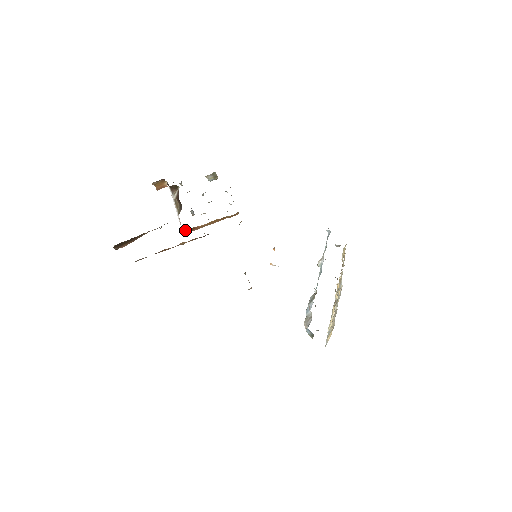
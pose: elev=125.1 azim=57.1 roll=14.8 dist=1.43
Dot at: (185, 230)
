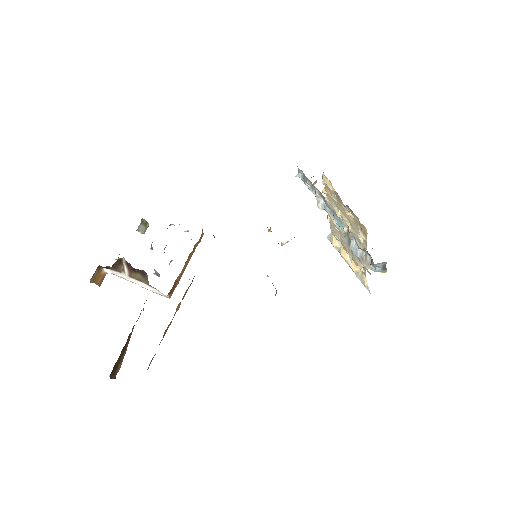
Dot at: occluded
